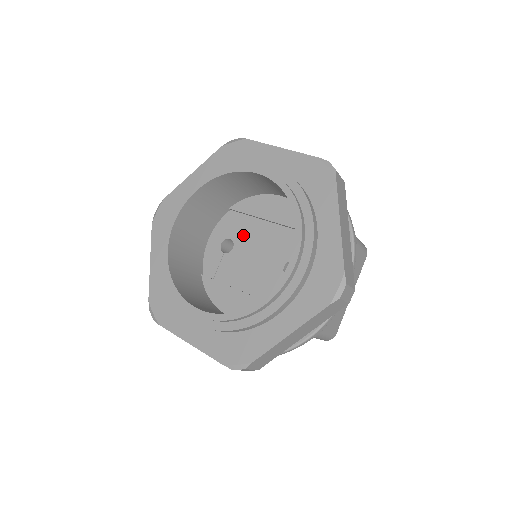
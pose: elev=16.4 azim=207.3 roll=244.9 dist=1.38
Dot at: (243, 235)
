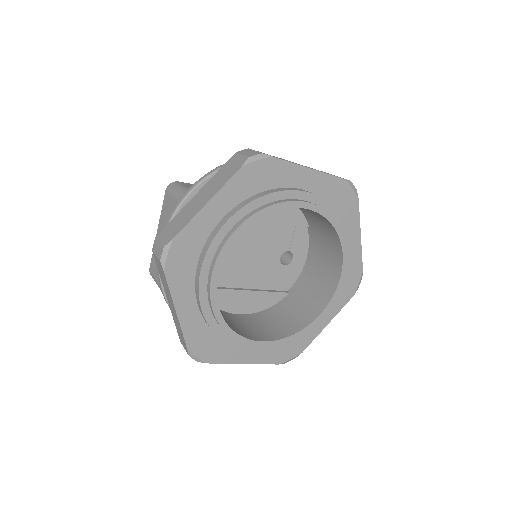
Dot at: occluded
